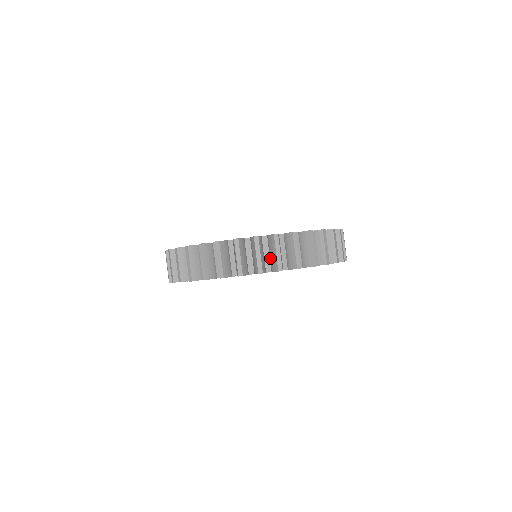
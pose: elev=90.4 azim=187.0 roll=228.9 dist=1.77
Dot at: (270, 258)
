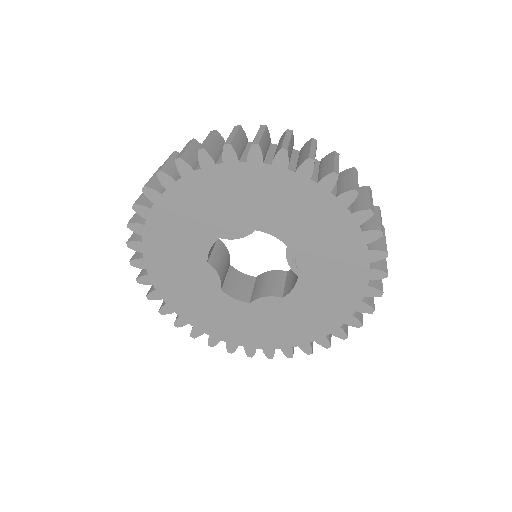
Dot at: (320, 172)
